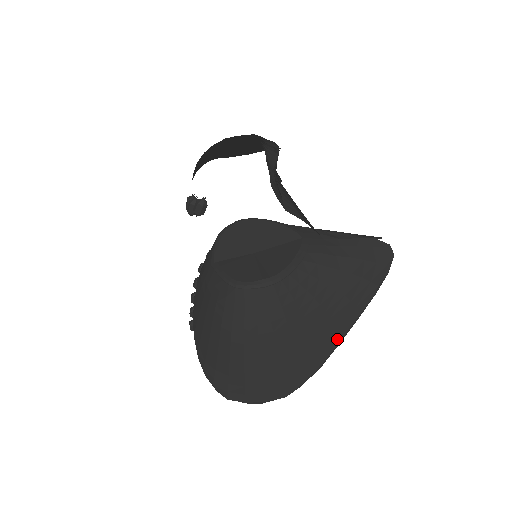
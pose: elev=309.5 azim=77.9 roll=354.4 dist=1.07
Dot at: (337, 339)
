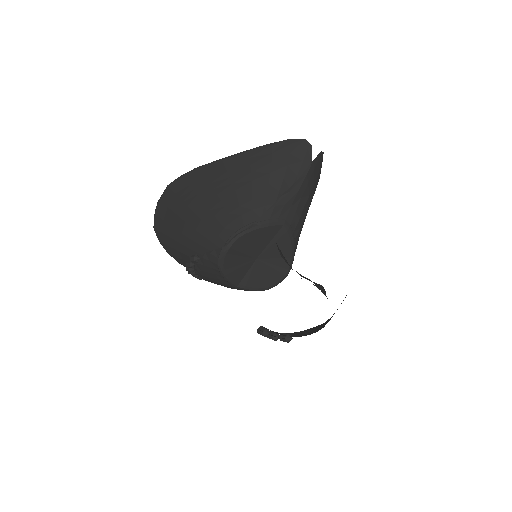
Dot at: occluded
